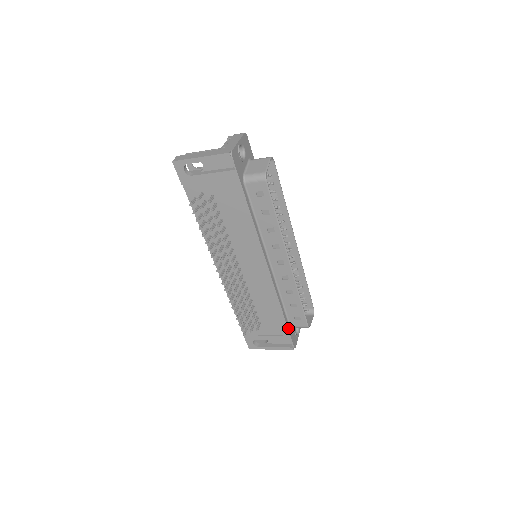
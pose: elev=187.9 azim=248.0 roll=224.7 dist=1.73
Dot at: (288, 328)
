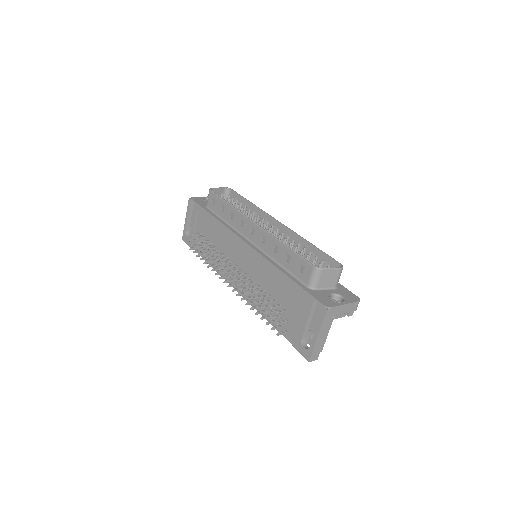
Dot at: (301, 287)
